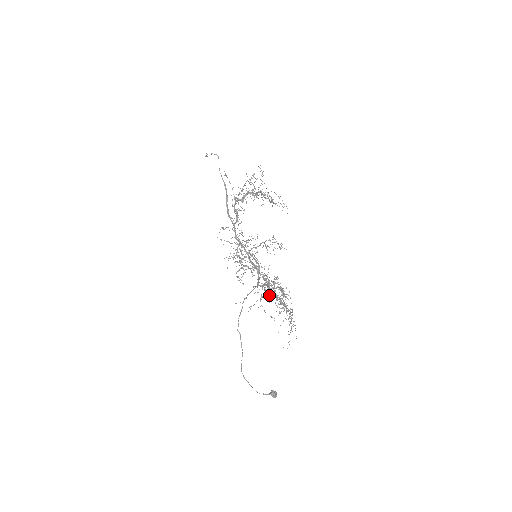
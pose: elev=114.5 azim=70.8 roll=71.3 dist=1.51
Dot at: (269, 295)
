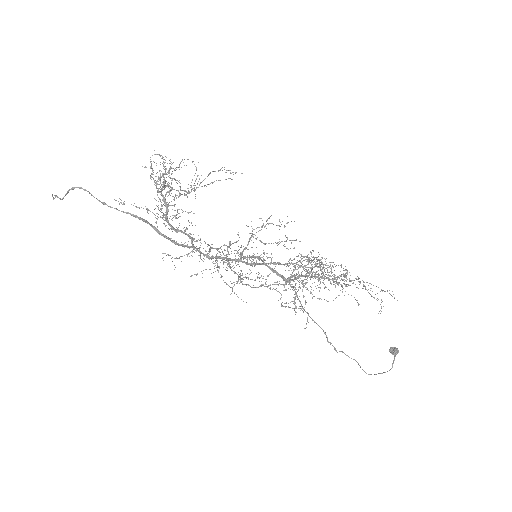
Dot at: occluded
